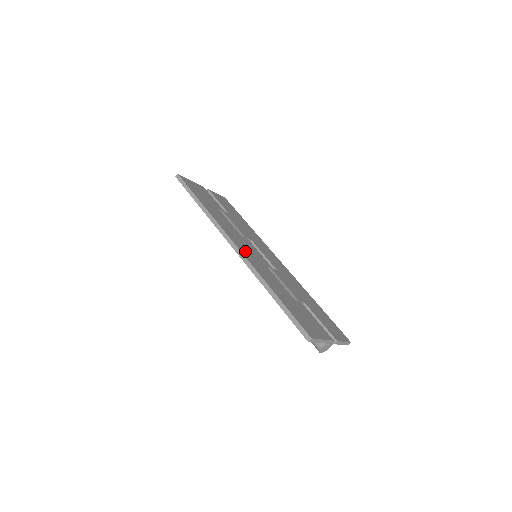
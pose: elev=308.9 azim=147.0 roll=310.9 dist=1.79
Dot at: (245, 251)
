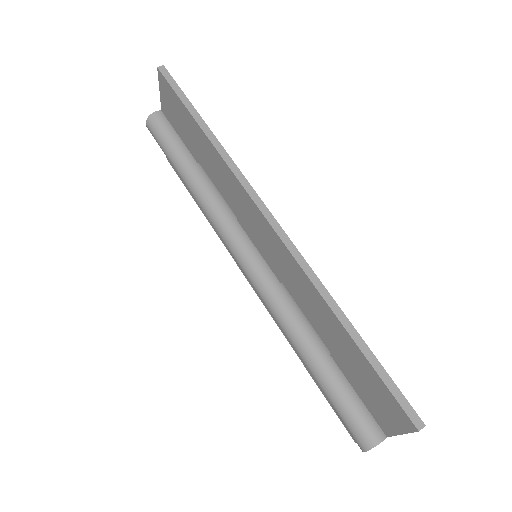
Dot at: occluded
